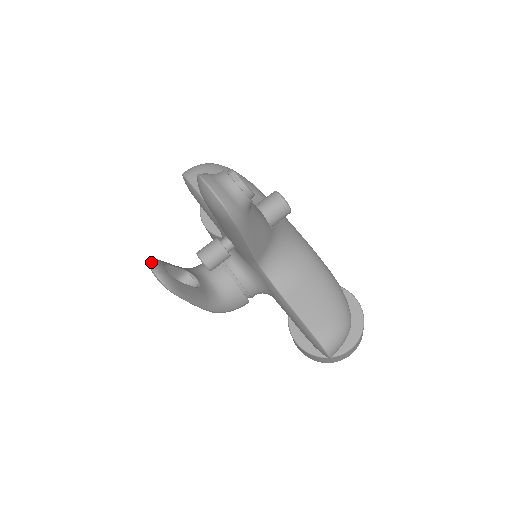
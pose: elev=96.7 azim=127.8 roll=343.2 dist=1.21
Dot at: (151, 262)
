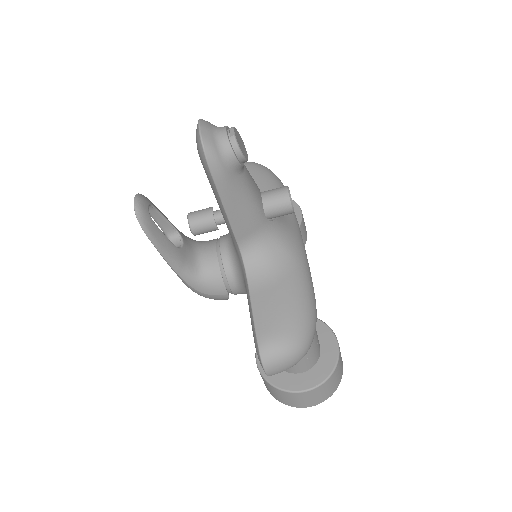
Dot at: (139, 194)
